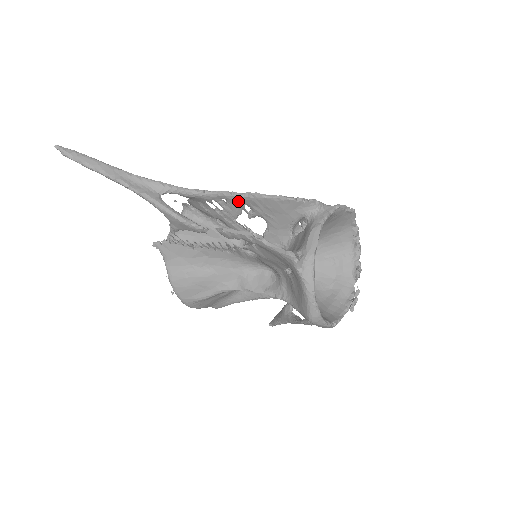
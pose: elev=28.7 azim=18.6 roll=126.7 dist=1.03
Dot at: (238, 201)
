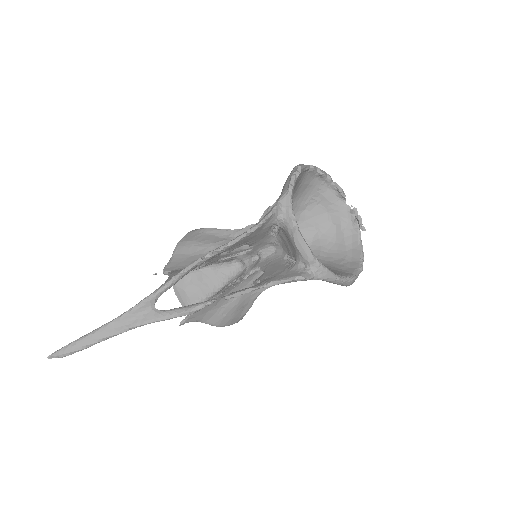
Dot at: (212, 258)
